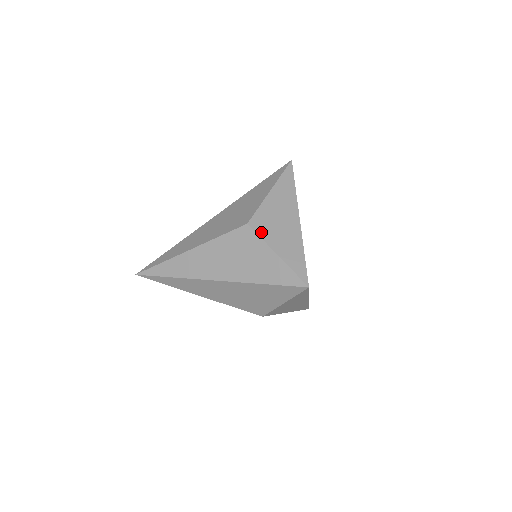
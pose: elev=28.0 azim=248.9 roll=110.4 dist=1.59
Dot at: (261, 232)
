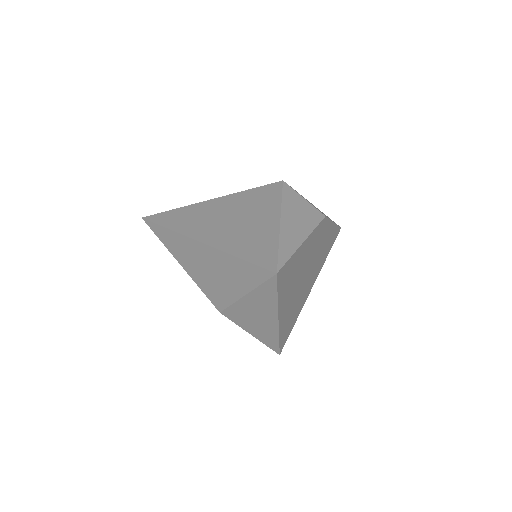
Dot at: (235, 321)
